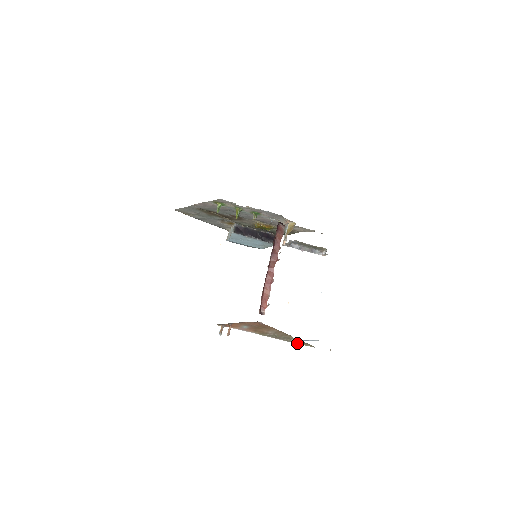
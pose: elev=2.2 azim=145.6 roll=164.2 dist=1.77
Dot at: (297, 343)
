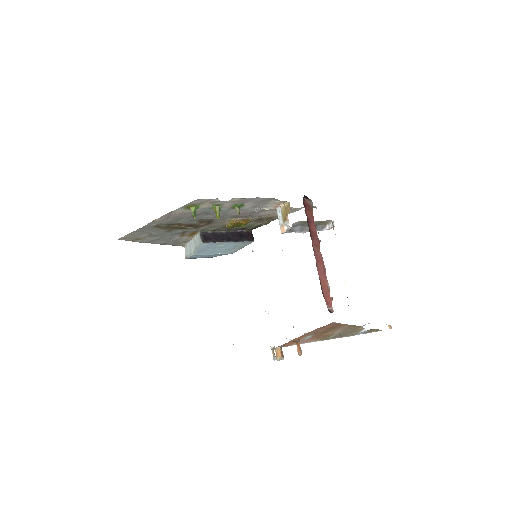
Dot at: (362, 333)
